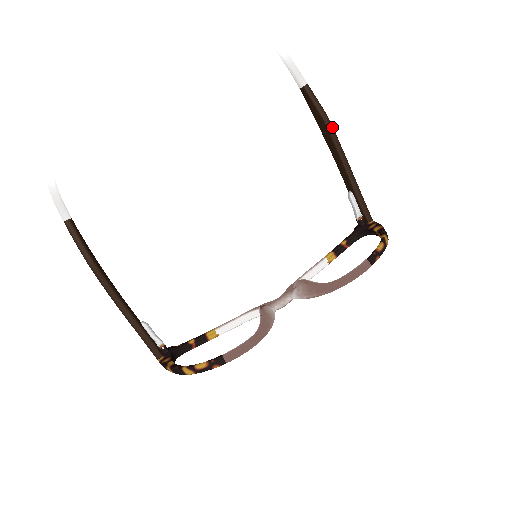
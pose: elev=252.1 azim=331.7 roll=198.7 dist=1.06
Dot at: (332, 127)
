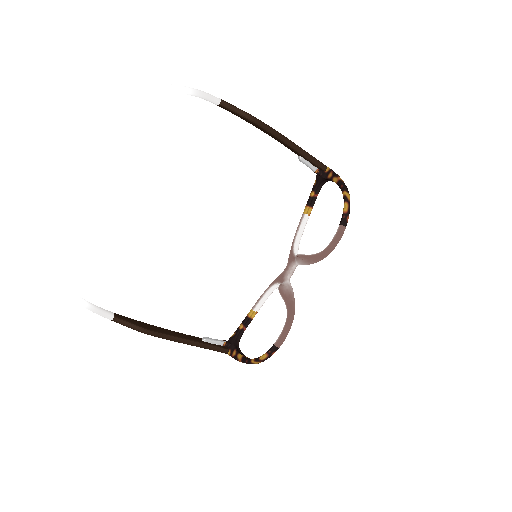
Dot at: (260, 122)
